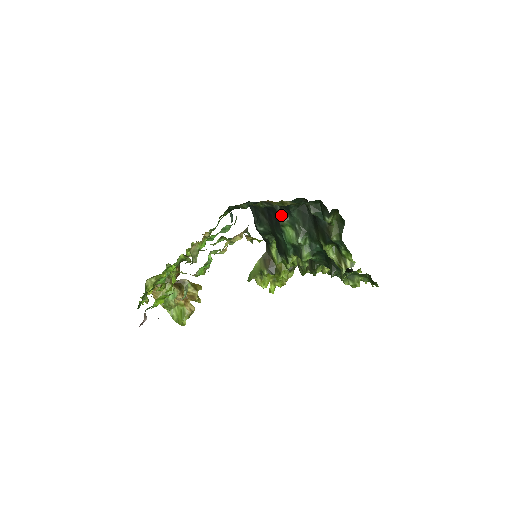
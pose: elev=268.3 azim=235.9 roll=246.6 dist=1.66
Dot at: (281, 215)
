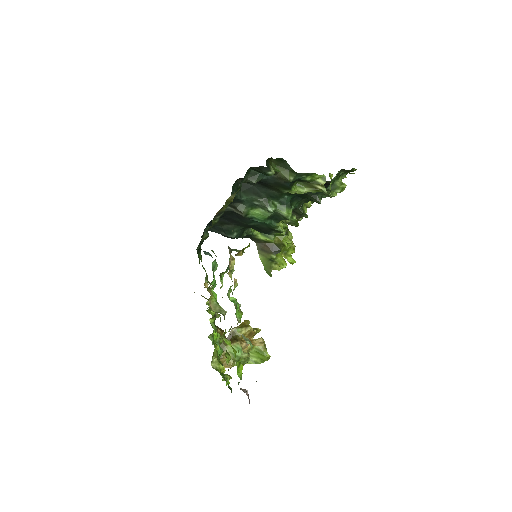
Dot at: (236, 210)
